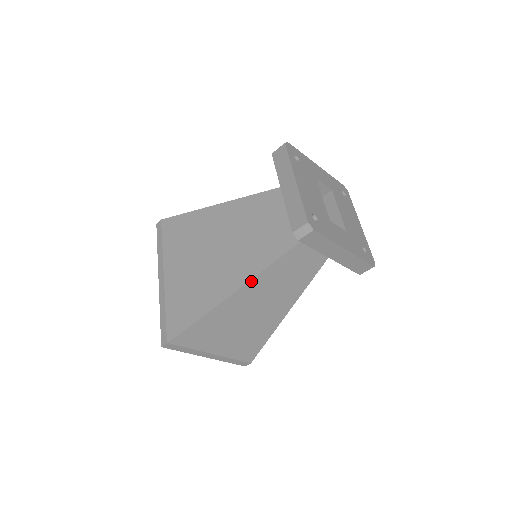
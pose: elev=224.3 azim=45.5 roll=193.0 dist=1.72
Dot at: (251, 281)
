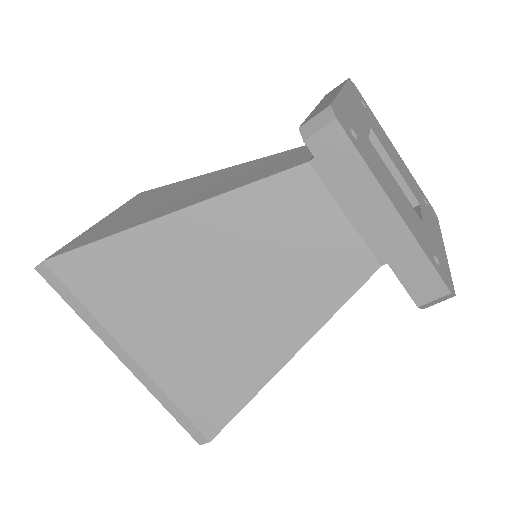
Dot at: (310, 337)
